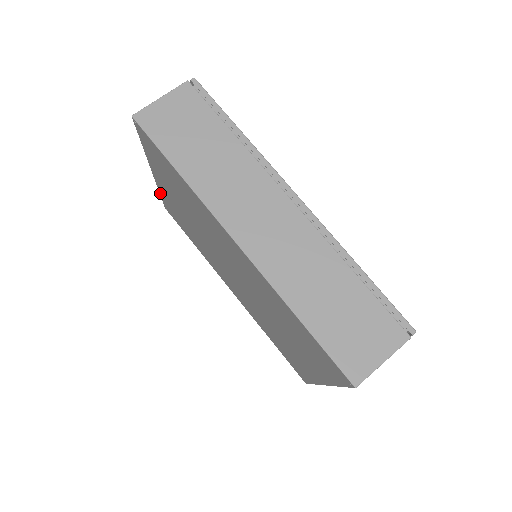
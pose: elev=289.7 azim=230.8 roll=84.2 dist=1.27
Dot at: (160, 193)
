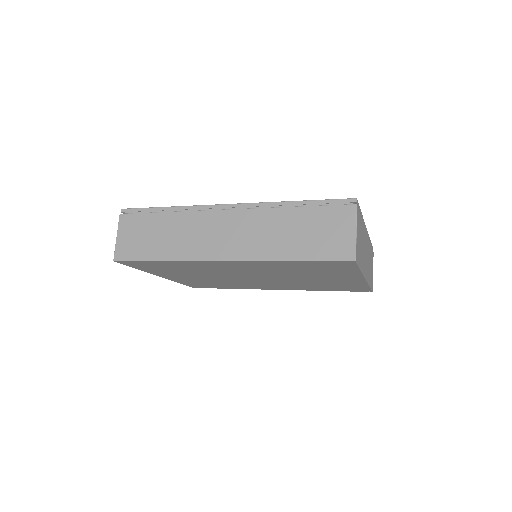
Dot at: occluded
